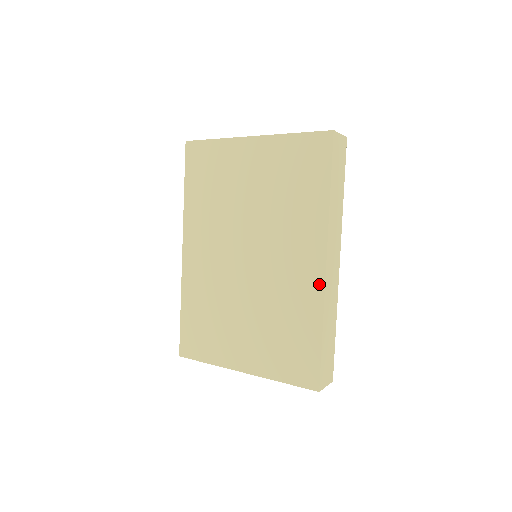
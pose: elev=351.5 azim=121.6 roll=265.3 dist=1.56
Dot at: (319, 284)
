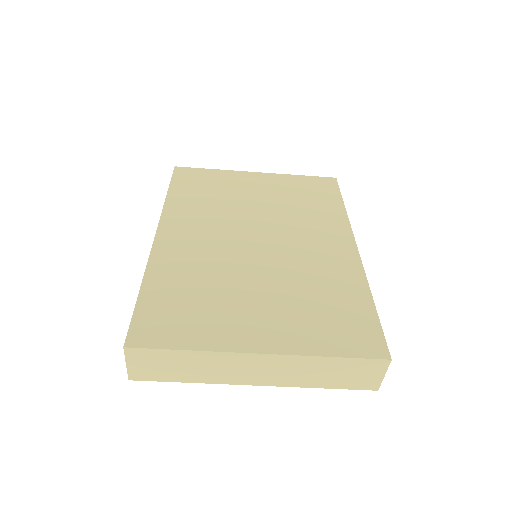
Dot at: (354, 260)
